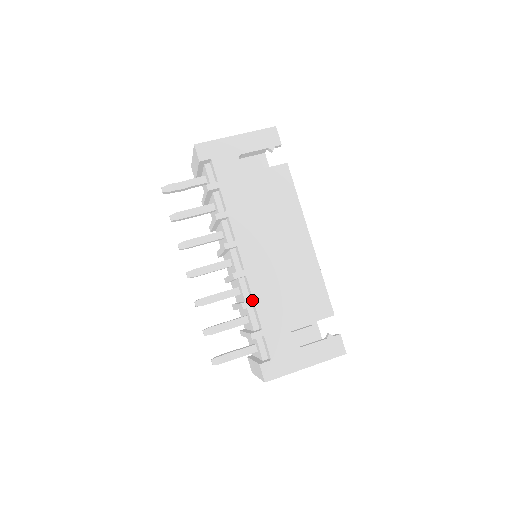
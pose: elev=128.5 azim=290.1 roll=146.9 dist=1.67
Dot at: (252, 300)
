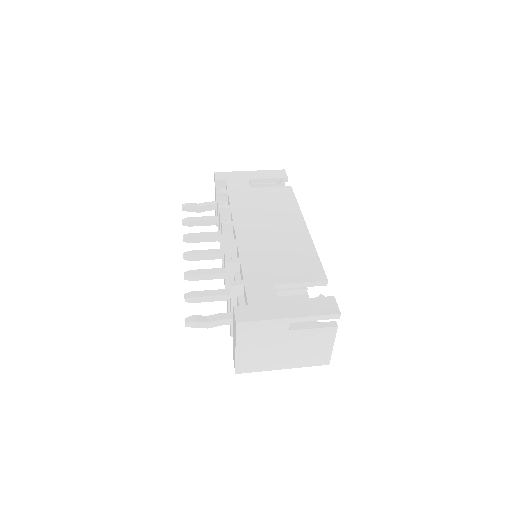
Dot at: (238, 258)
